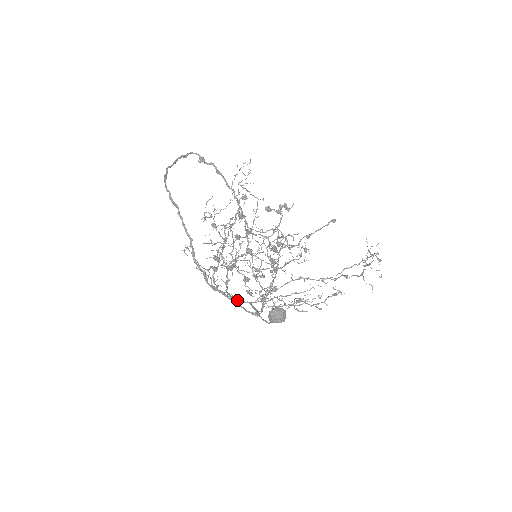
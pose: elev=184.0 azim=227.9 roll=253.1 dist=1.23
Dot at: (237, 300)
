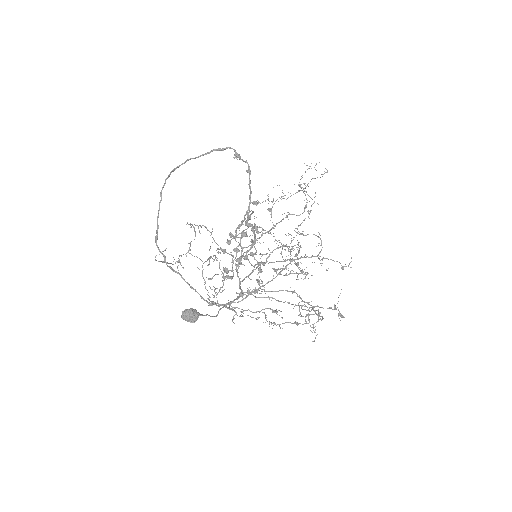
Dot at: (239, 284)
